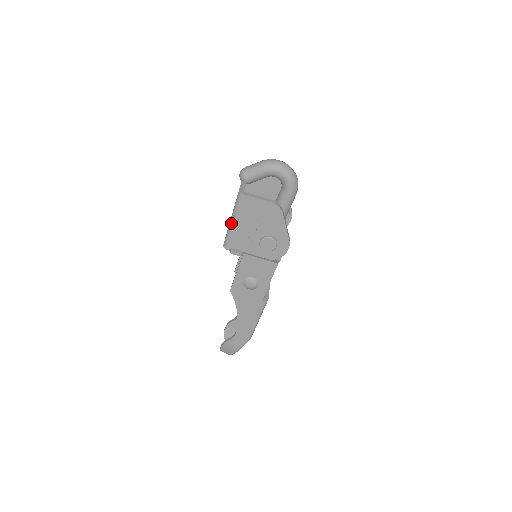
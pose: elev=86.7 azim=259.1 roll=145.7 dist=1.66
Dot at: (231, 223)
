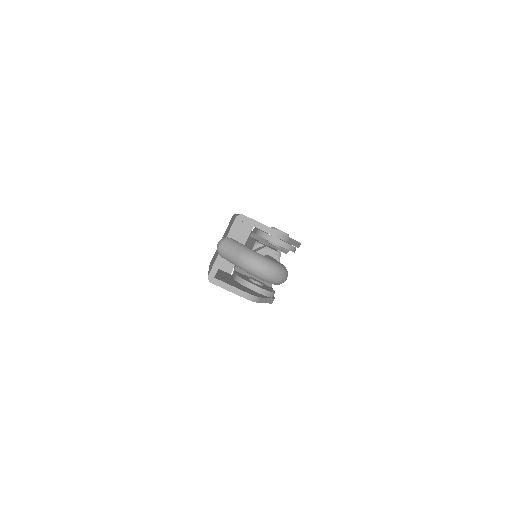
Dot at: occluded
